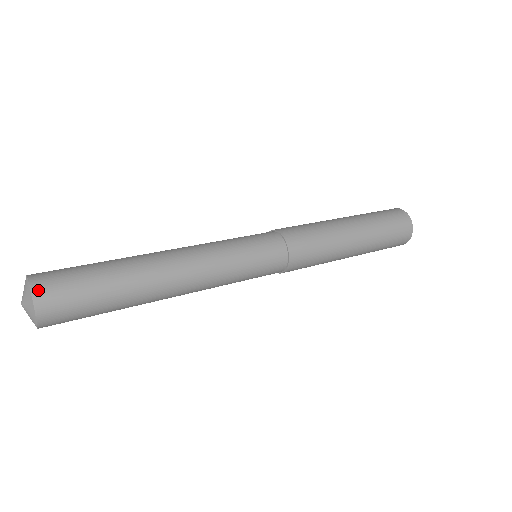
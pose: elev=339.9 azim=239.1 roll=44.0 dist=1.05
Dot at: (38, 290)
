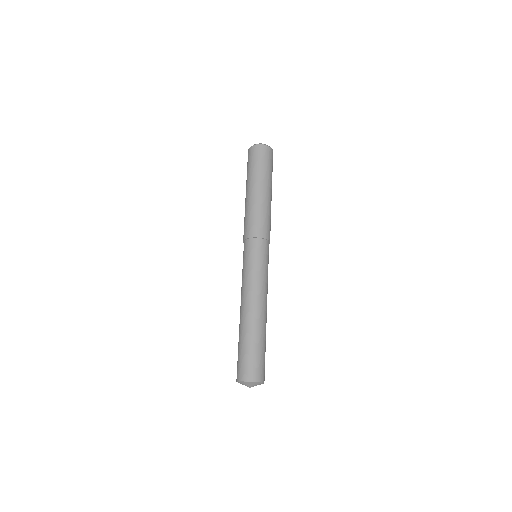
Dot at: (264, 380)
